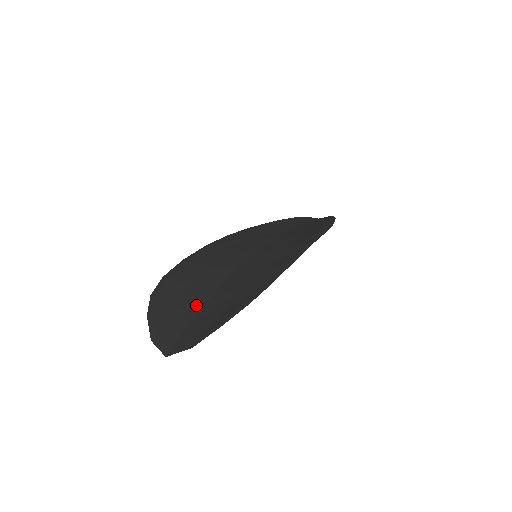
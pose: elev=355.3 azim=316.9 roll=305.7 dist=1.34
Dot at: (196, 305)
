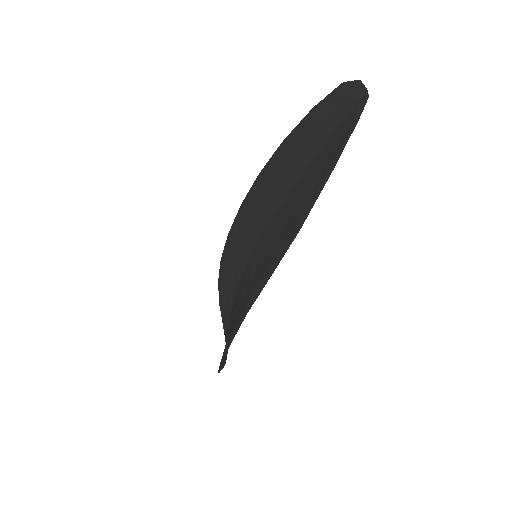
Dot at: (228, 316)
